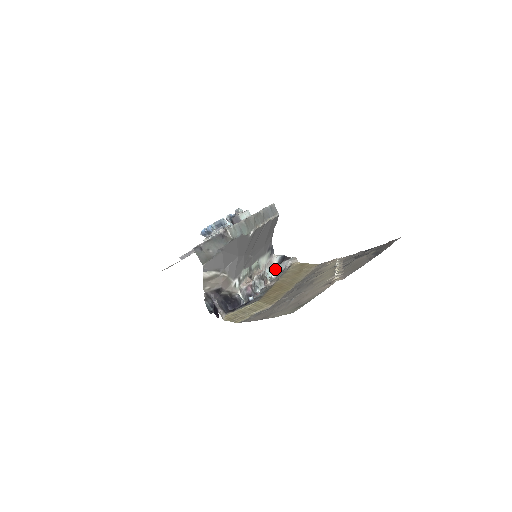
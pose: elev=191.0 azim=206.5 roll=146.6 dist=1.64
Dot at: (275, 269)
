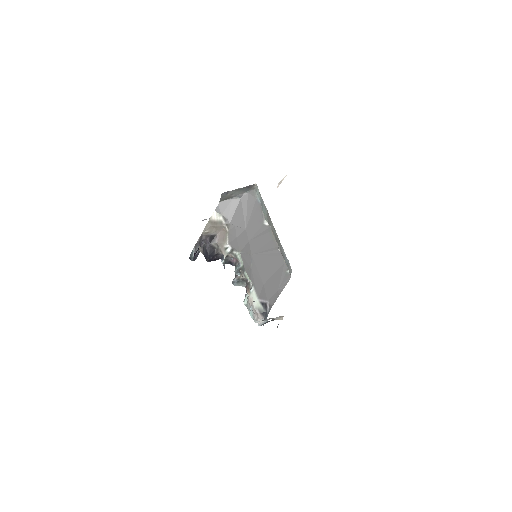
Dot at: (258, 321)
